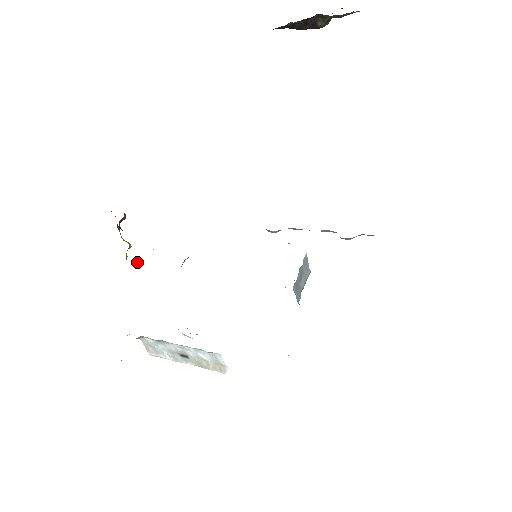
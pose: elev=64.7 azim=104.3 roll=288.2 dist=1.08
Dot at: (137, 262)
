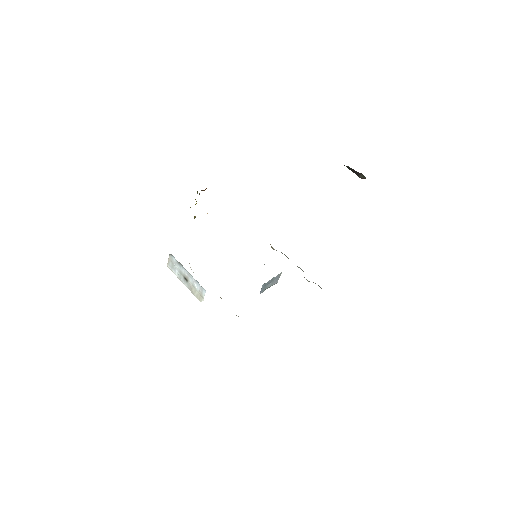
Dot at: occluded
